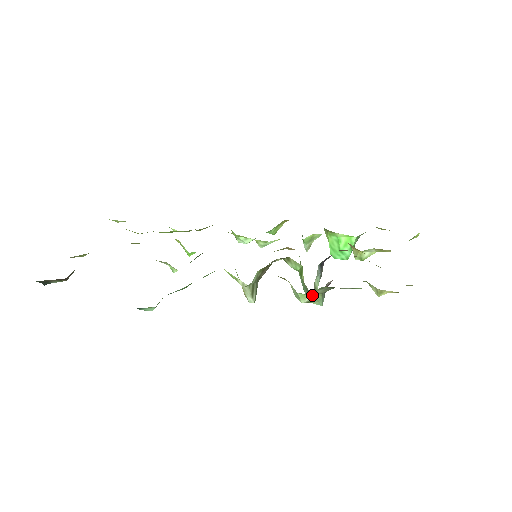
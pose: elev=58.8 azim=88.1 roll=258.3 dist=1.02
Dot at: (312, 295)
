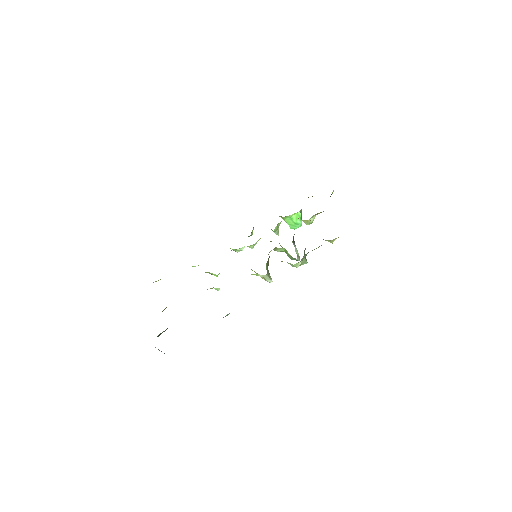
Dot at: (301, 261)
